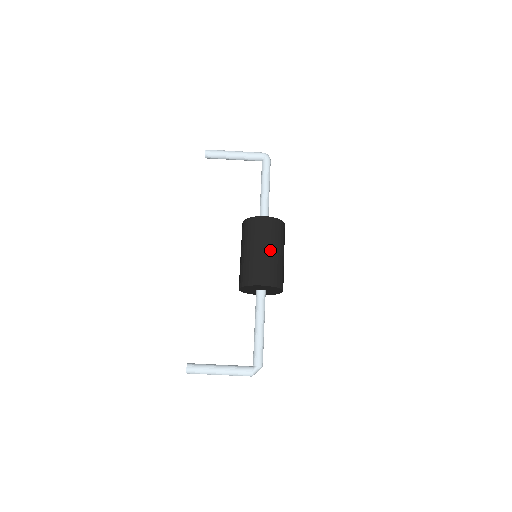
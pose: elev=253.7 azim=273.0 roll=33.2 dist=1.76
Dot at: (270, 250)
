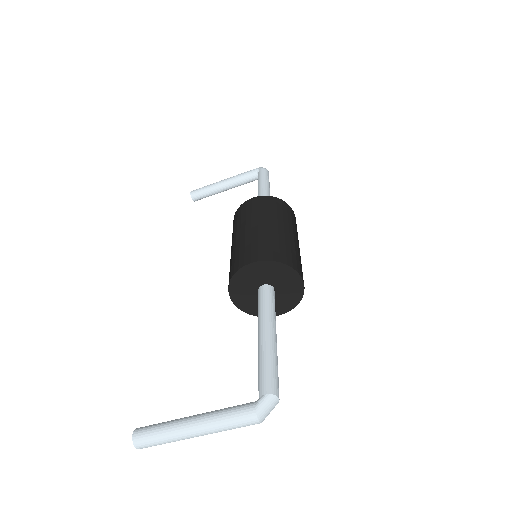
Dot at: (263, 224)
